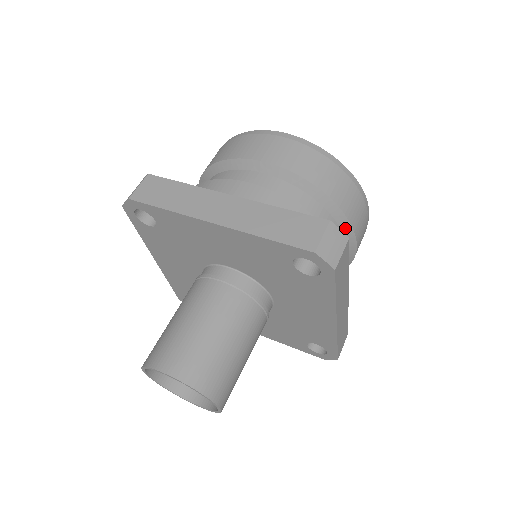
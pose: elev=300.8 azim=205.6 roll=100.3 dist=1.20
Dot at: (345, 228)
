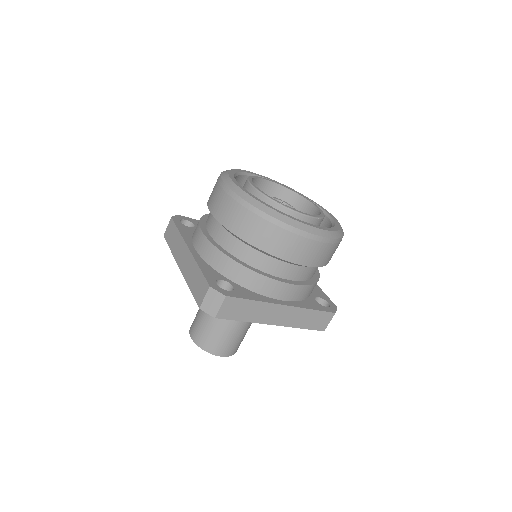
Dot at: occluded
